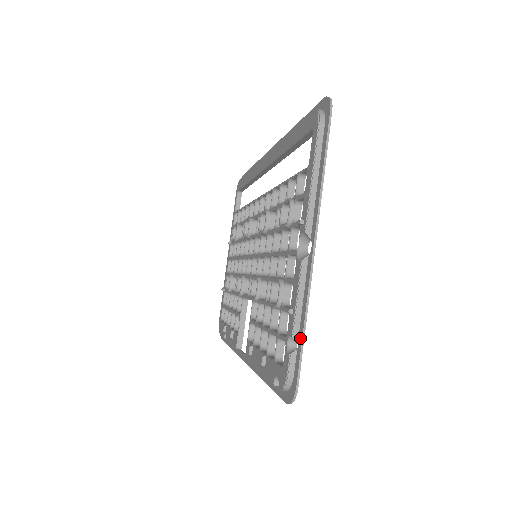
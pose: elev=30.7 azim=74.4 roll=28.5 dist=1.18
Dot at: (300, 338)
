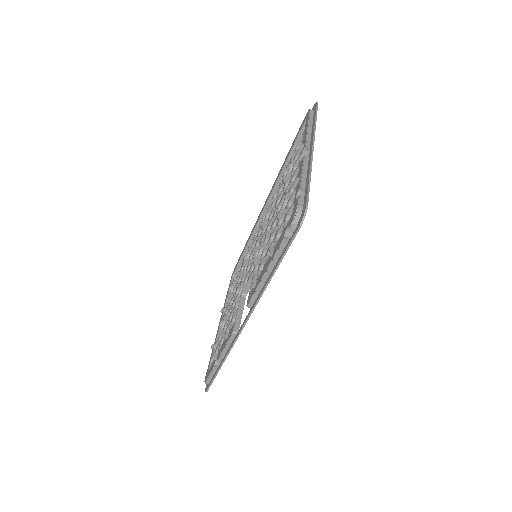
Dot at: (307, 185)
